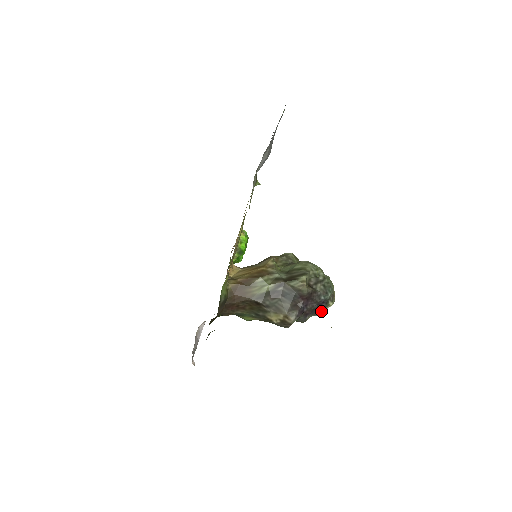
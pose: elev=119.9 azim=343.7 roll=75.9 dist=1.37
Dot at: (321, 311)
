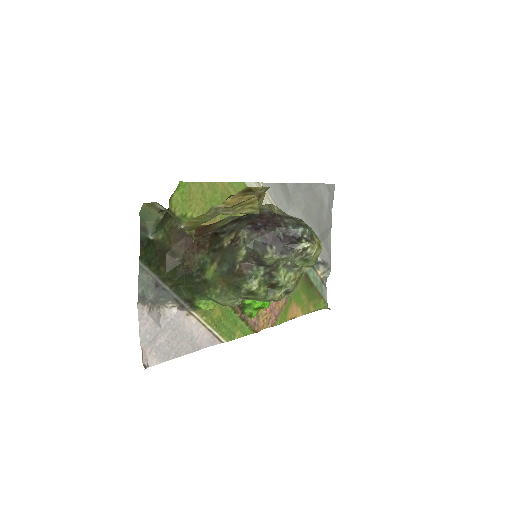
Dot at: (291, 251)
